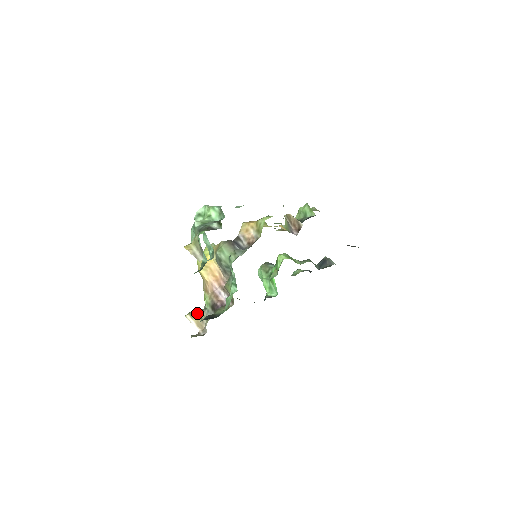
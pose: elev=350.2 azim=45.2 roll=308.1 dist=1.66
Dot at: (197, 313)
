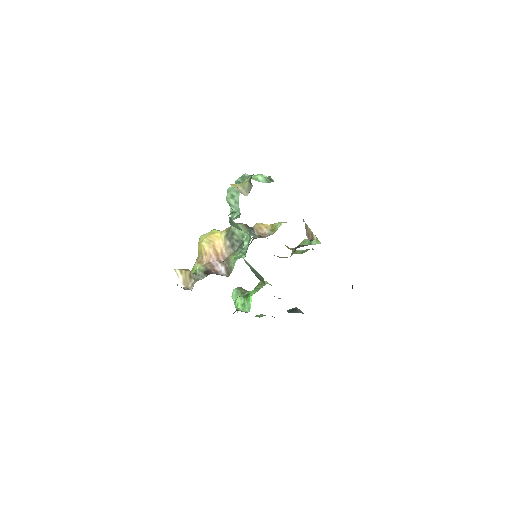
Dot at: (189, 270)
